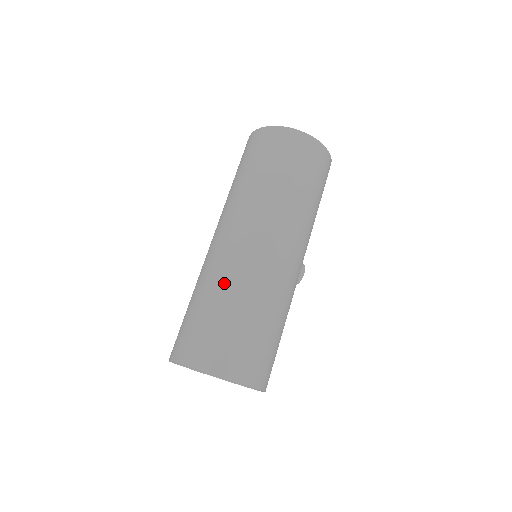
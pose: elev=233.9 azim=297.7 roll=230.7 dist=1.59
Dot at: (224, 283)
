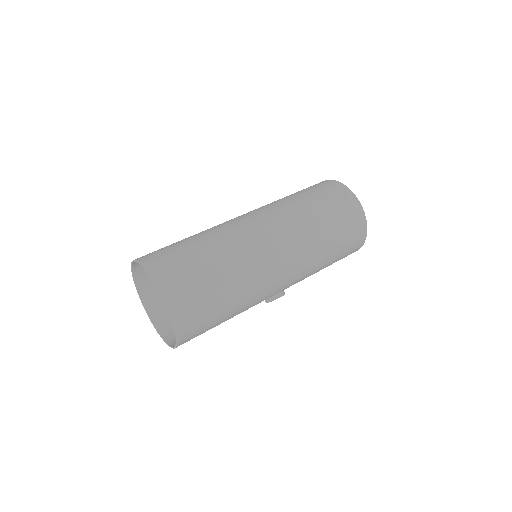
Dot at: (219, 239)
